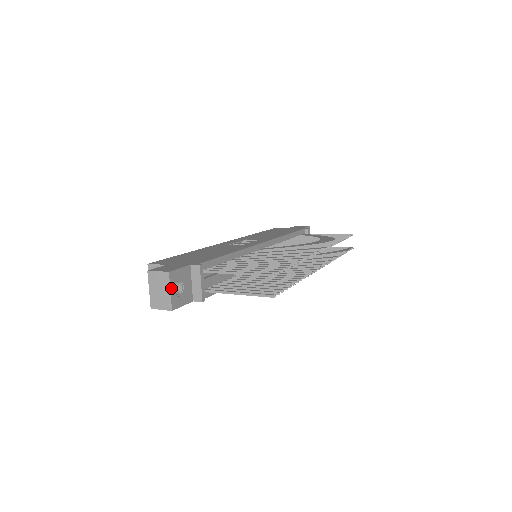
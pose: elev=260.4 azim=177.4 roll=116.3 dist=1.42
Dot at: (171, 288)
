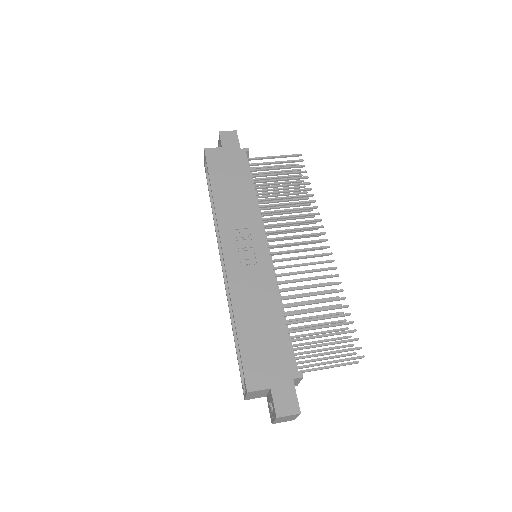
Dot at: (297, 415)
